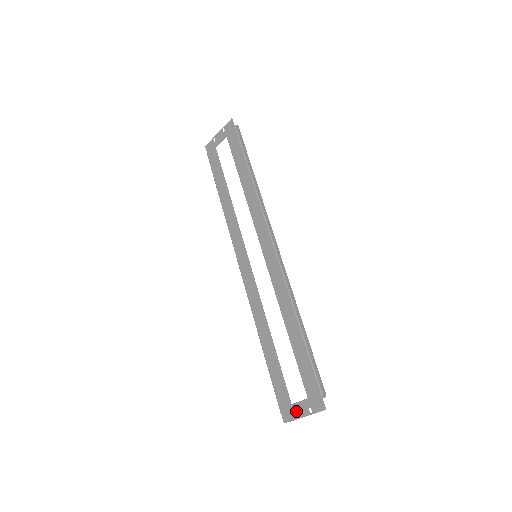
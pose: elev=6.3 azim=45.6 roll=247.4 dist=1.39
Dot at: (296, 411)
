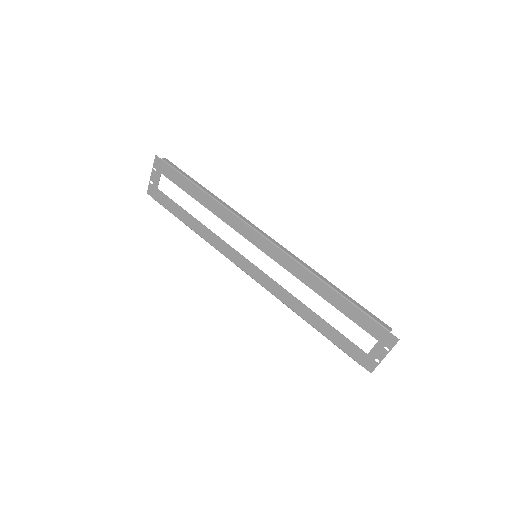
Dot at: (375, 357)
